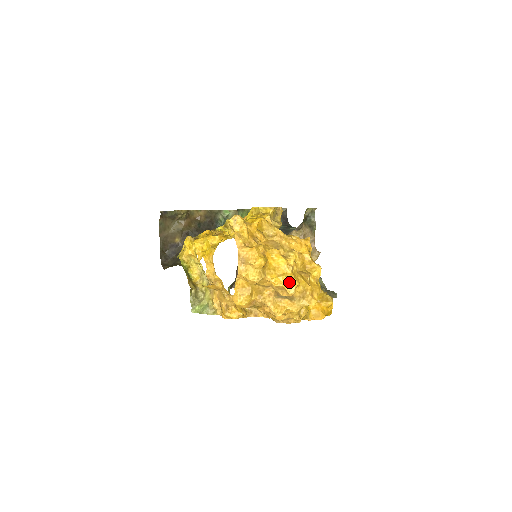
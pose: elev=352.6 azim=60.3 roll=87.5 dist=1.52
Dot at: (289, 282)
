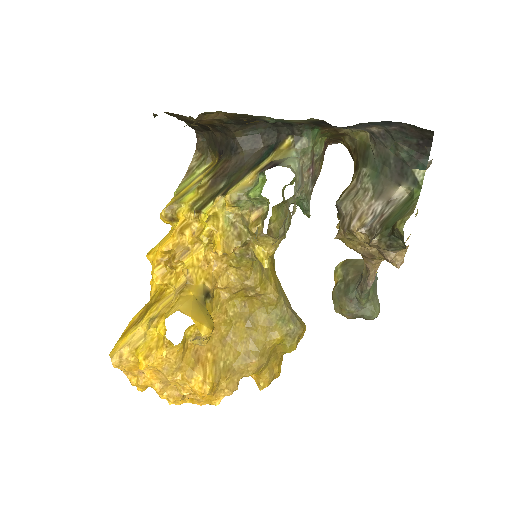
Dot at: (170, 402)
